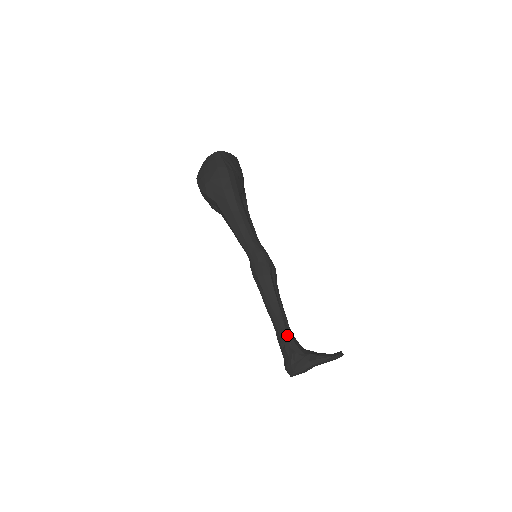
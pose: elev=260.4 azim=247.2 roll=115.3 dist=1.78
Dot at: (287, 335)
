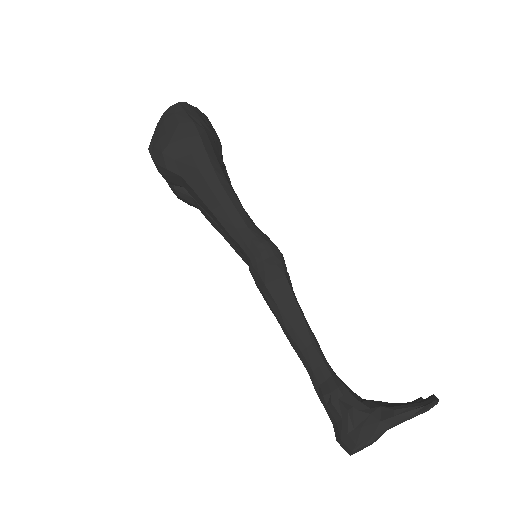
Dot at: (331, 378)
